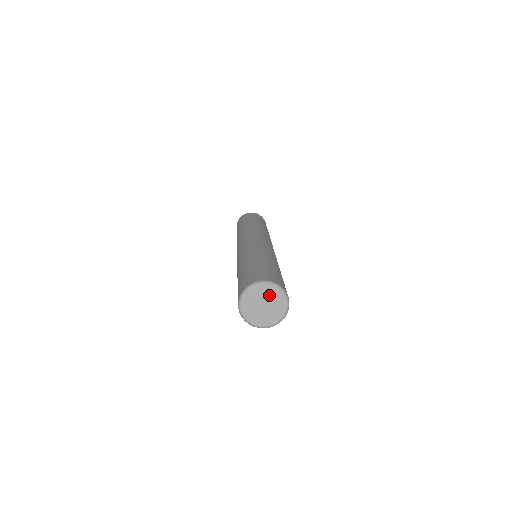
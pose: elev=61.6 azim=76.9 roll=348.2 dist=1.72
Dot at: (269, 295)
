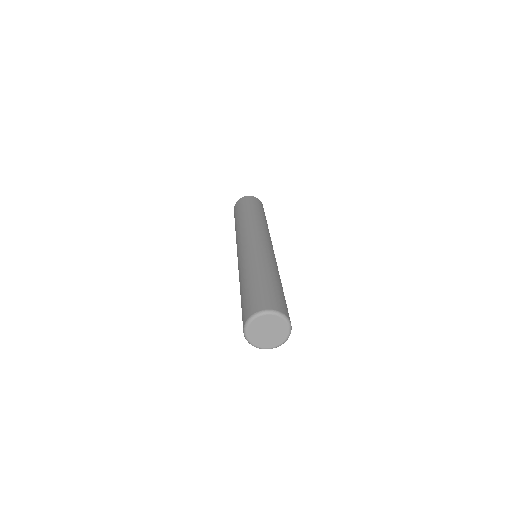
Dot at: (272, 322)
